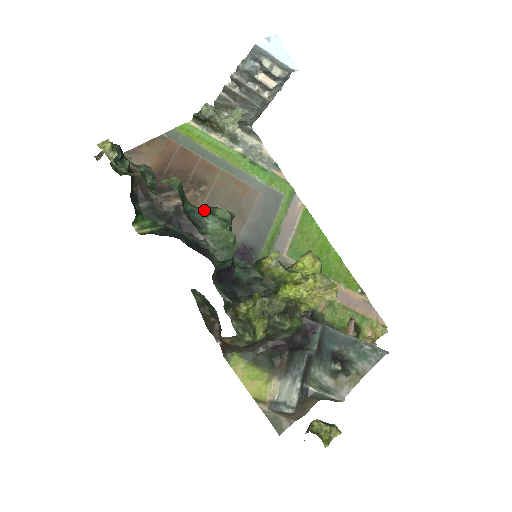
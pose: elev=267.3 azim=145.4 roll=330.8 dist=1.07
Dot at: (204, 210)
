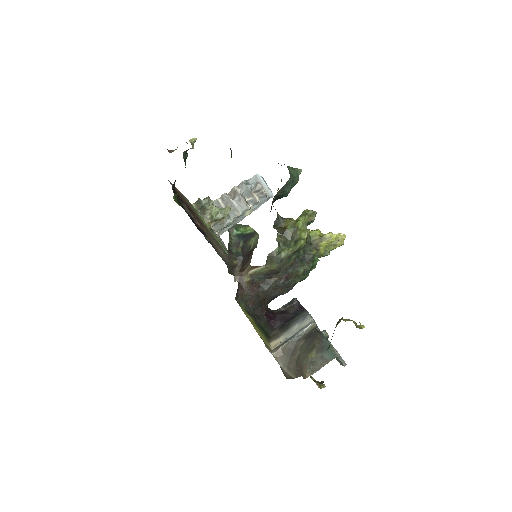
Dot at: occluded
